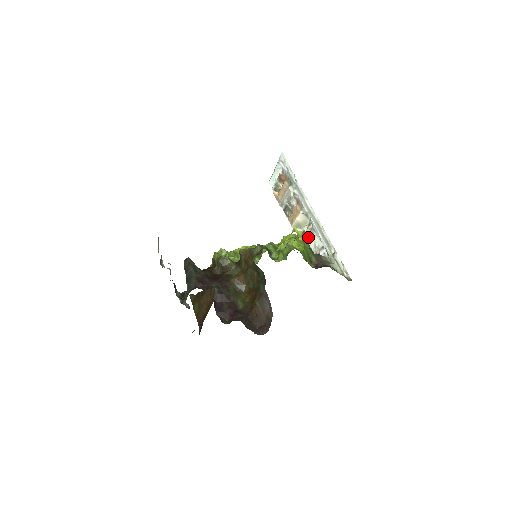
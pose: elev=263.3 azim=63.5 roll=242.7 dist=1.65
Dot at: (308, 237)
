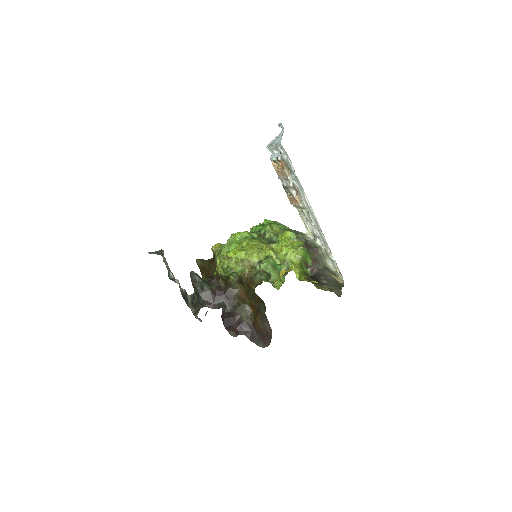
Dot at: (307, 219)
